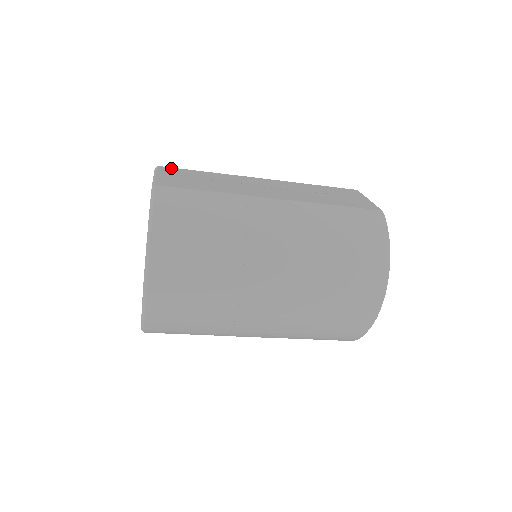
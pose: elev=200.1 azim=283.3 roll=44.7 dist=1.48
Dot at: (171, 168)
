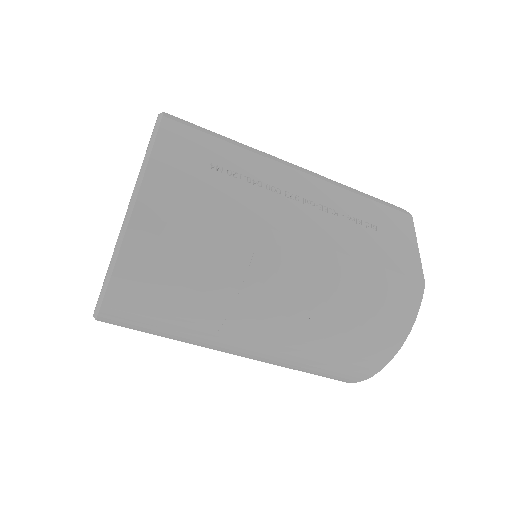
Dot at: (180, 125)
